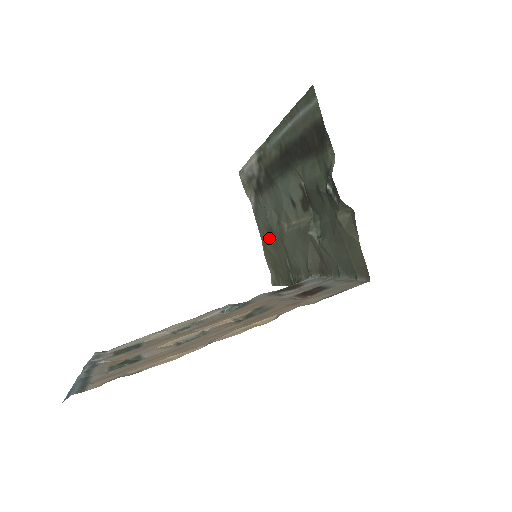
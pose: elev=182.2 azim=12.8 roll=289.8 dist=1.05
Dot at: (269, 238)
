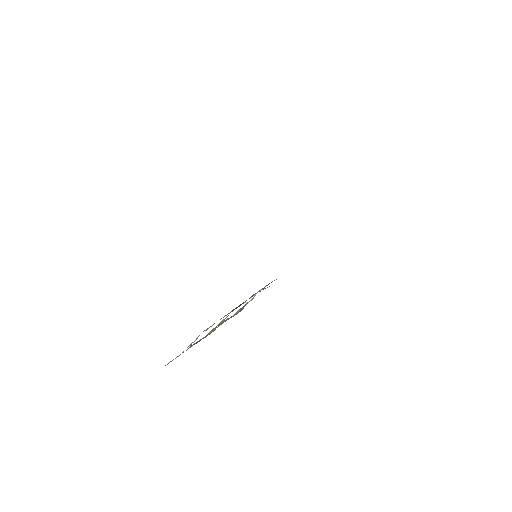
Dot at: occluded
